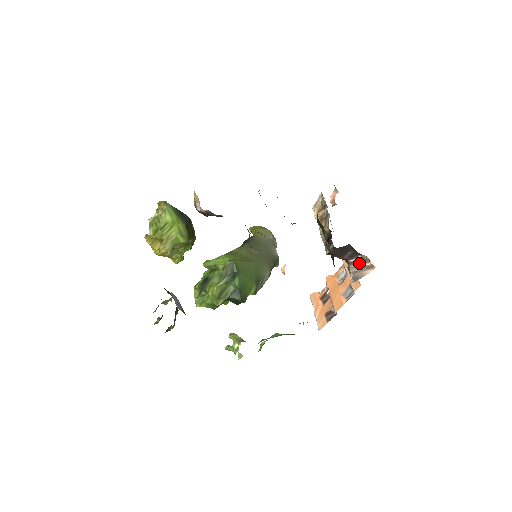
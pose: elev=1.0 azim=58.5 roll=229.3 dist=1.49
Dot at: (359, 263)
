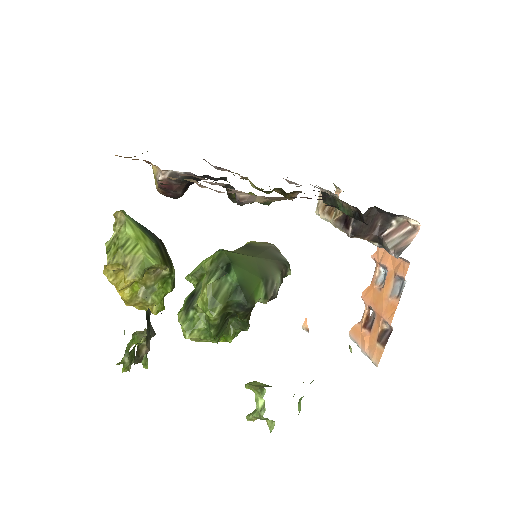
Dot at: (396, 232)
